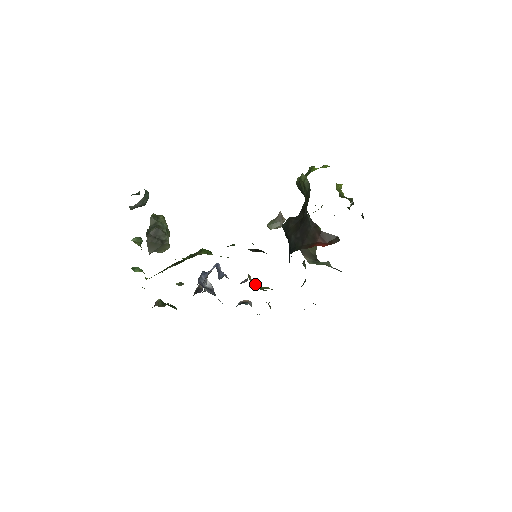
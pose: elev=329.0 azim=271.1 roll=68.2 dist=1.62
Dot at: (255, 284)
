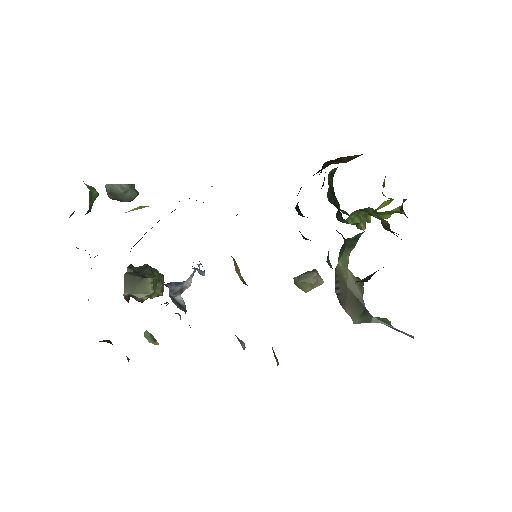
Dot at: (246, 284)
